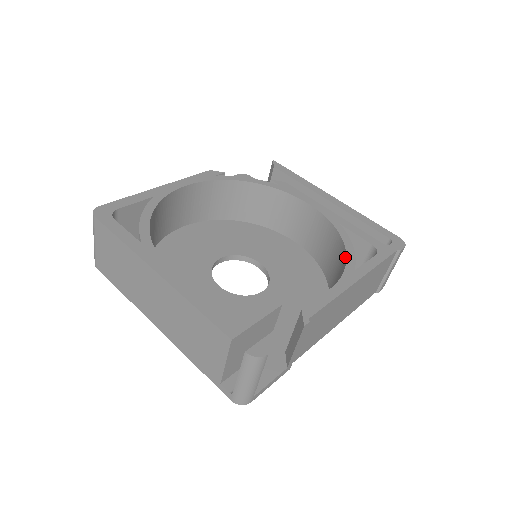
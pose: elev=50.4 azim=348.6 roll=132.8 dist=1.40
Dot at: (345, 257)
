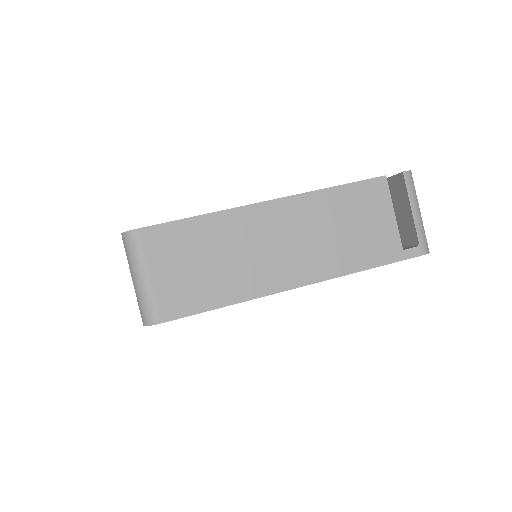
Dot at: occluded
